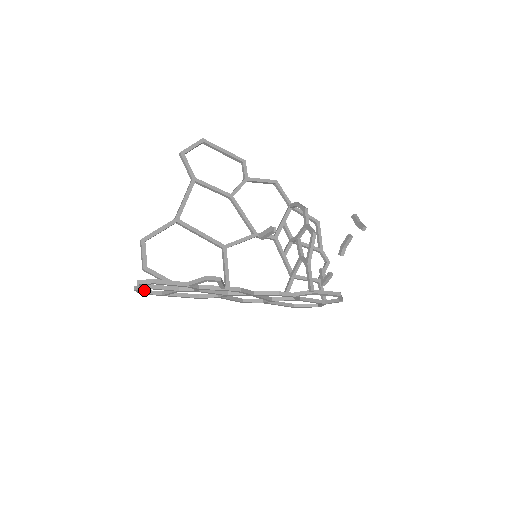
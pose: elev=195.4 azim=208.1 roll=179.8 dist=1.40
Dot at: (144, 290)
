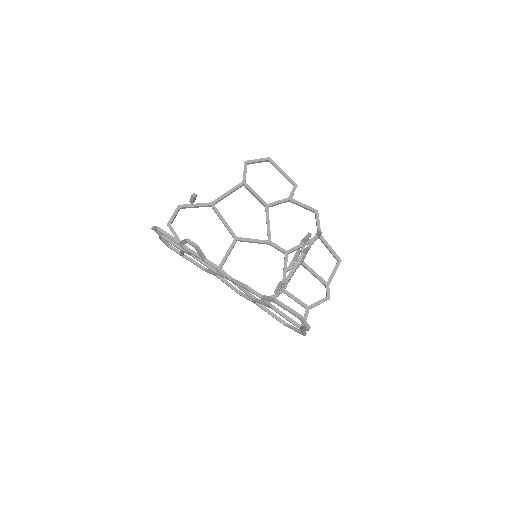
Dot at: occluded
